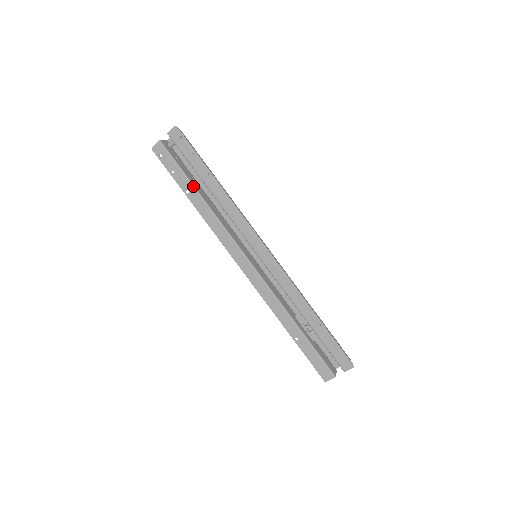
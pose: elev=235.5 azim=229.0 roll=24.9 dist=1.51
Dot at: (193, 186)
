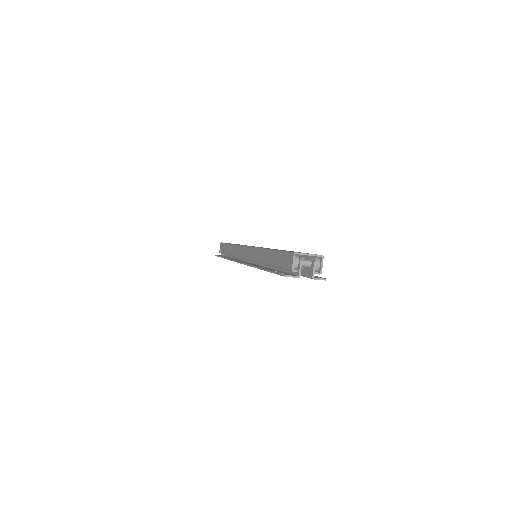
Dot at: occluded
